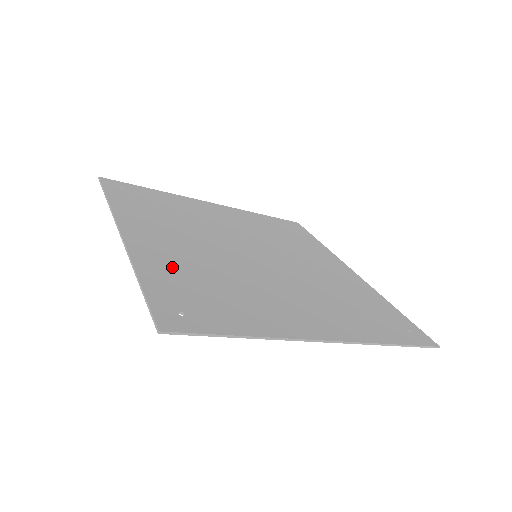
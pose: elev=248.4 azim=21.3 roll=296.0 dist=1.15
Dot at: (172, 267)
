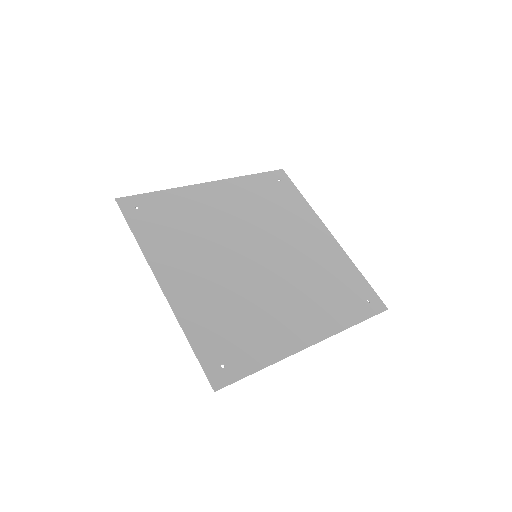
Dot at: (204, 313)
